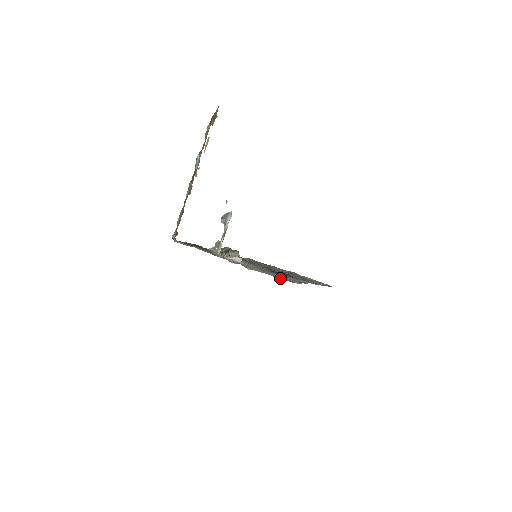
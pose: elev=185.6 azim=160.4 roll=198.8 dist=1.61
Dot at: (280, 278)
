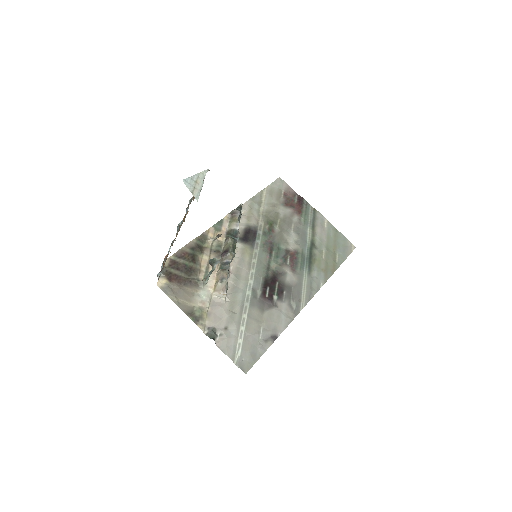
Dot at: (243, 356)
